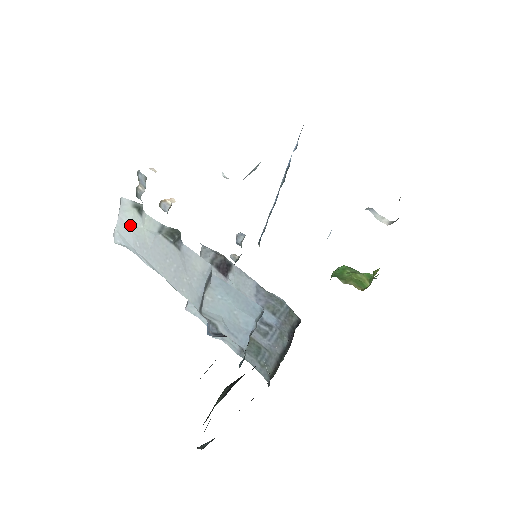
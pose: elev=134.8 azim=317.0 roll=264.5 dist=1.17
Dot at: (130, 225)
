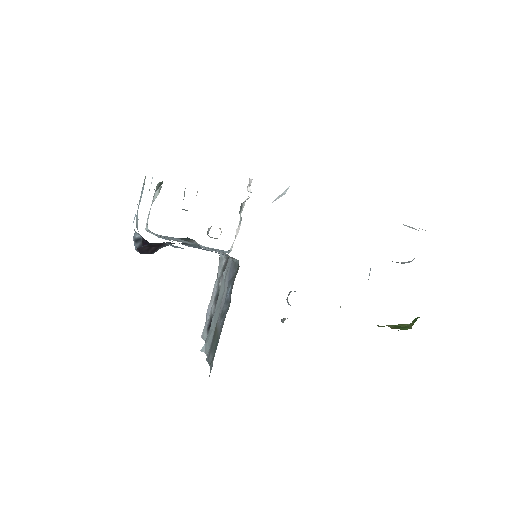
Dot at: occluded
